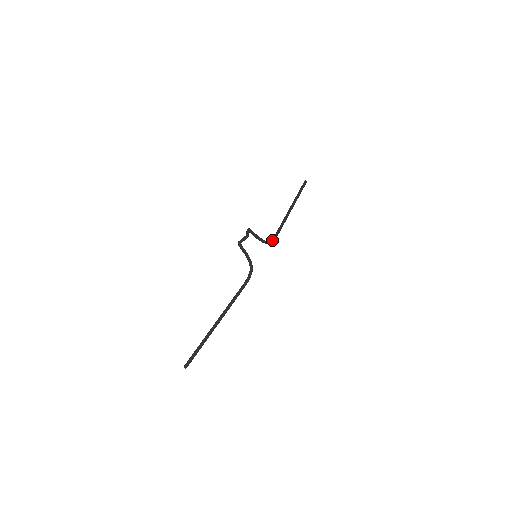
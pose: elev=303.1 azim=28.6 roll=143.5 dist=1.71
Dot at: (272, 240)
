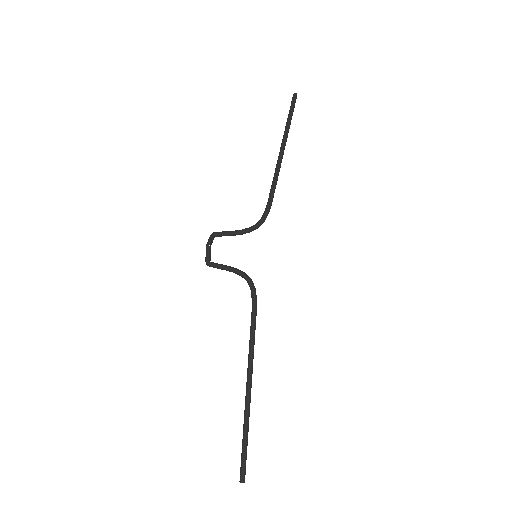
Dot at: (262, 218)
